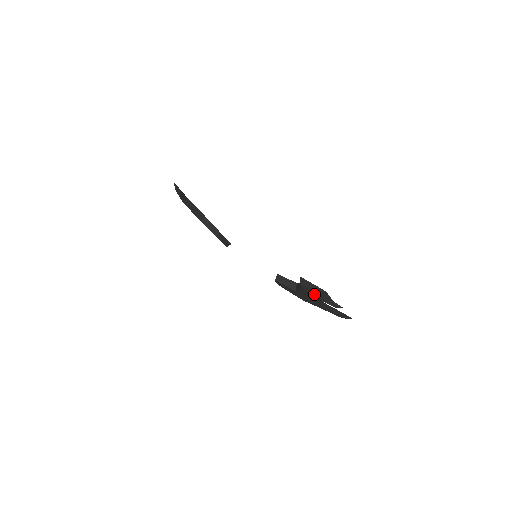
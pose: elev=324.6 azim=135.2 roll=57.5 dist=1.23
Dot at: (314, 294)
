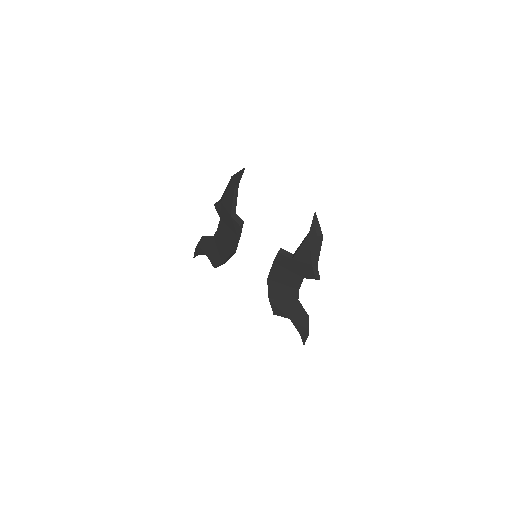
Dot at: (313, 244)
